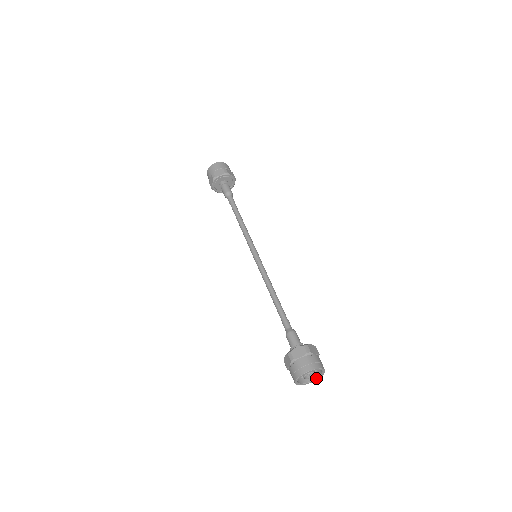
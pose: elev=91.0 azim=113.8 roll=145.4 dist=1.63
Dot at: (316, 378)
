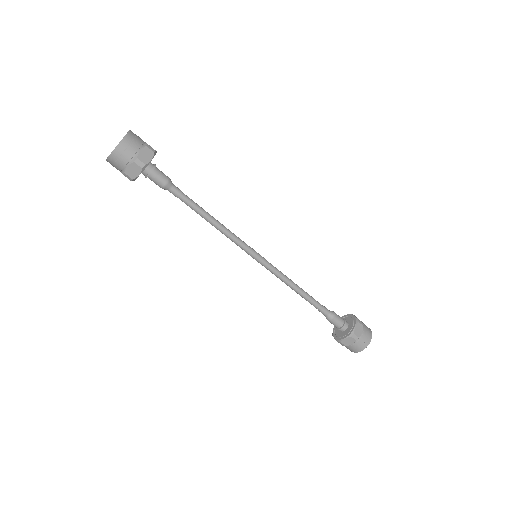
Dot at: occluded
